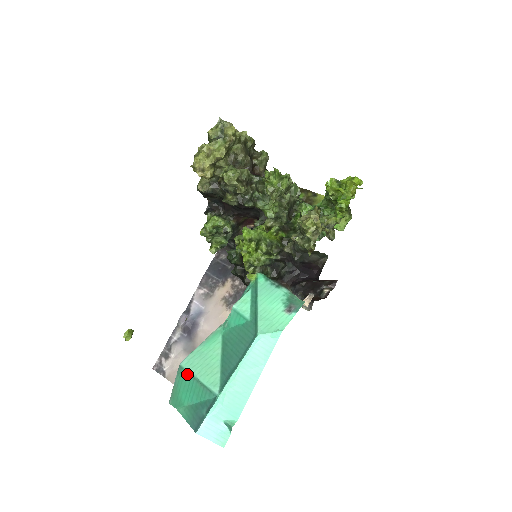
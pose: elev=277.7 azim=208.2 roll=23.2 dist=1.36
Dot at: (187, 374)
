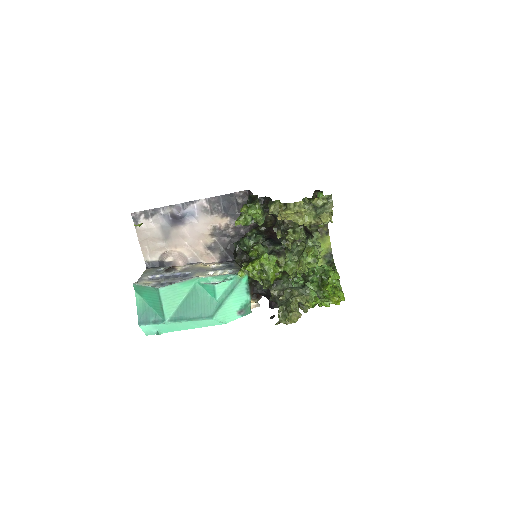
Dot at: (158, 296)
